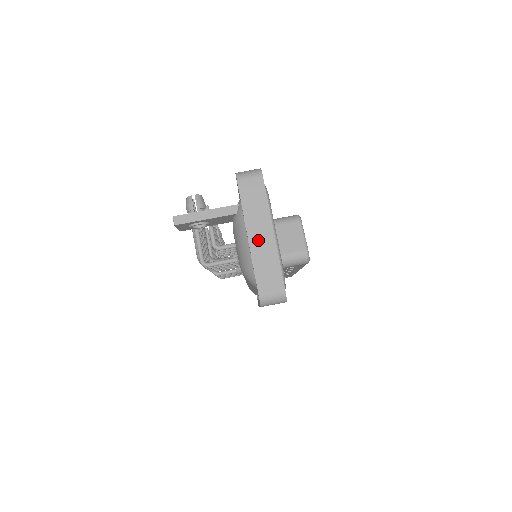
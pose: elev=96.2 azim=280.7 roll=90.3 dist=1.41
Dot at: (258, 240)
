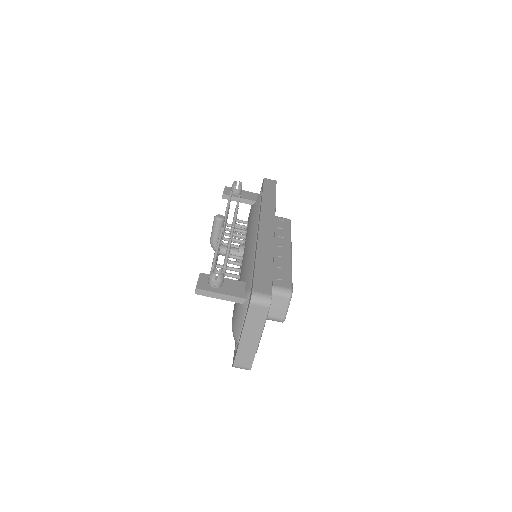
Dot at: (247, 340)
